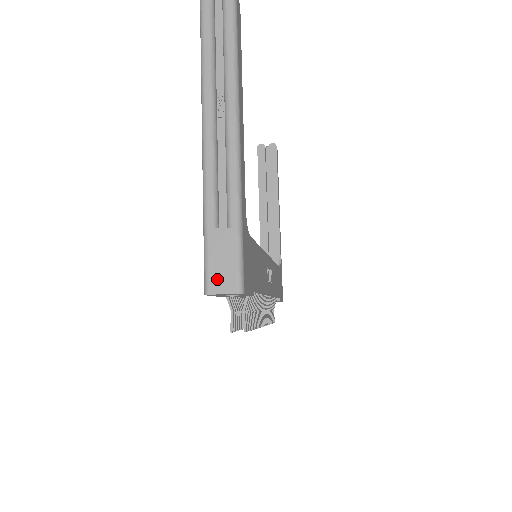
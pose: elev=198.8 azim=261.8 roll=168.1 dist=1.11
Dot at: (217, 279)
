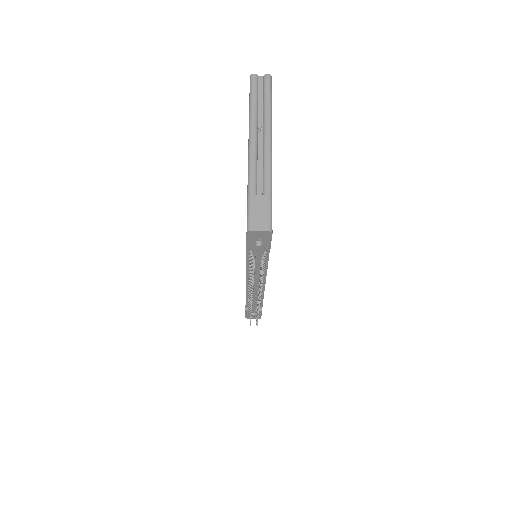
Dot at: (256, 222)
